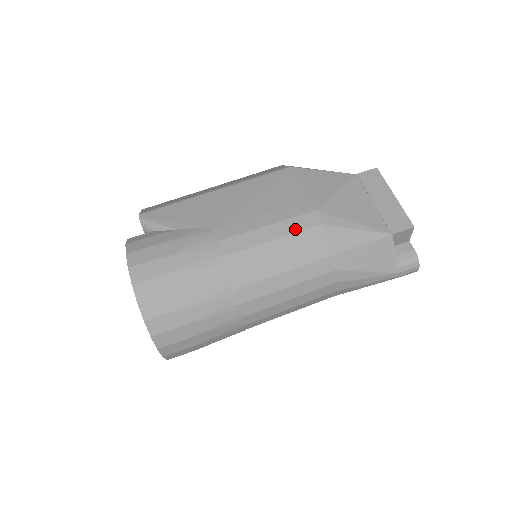
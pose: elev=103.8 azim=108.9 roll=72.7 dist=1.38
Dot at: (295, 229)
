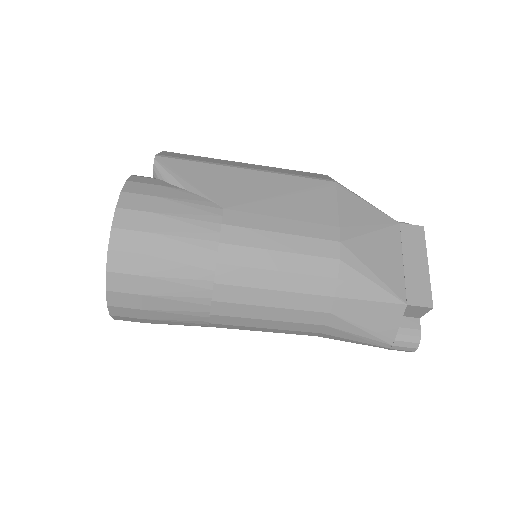
Dot at: (310, 251)
